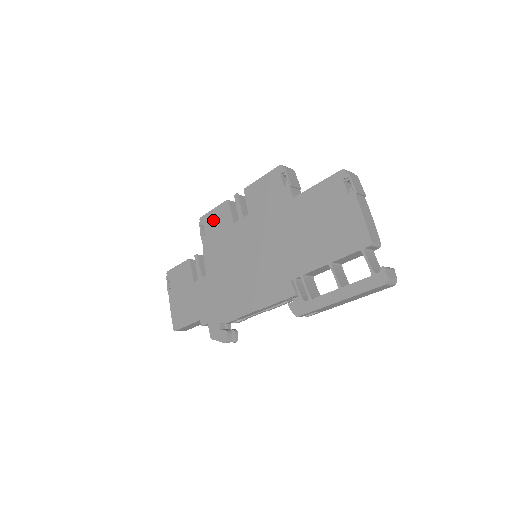
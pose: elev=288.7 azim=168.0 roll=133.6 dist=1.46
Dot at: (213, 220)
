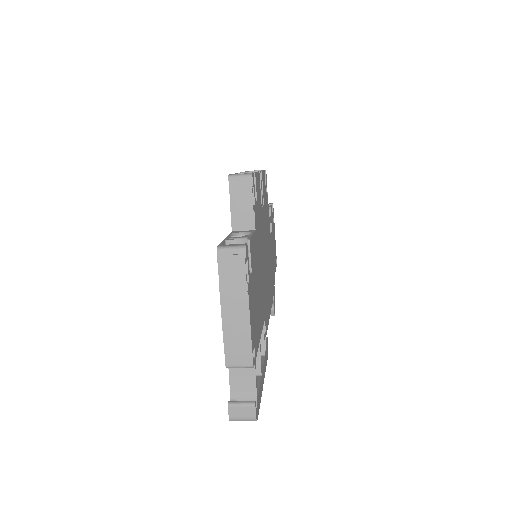
Dot at: occluded
